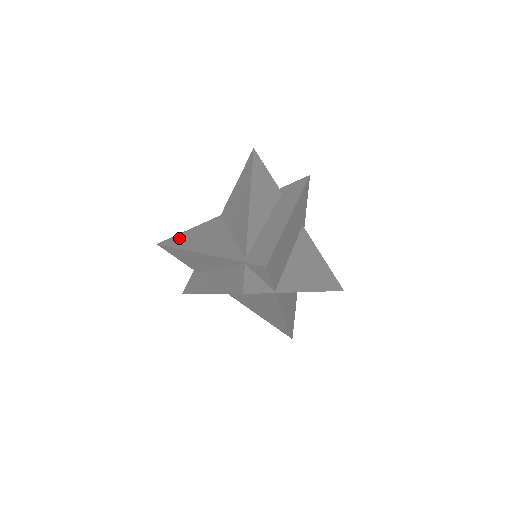
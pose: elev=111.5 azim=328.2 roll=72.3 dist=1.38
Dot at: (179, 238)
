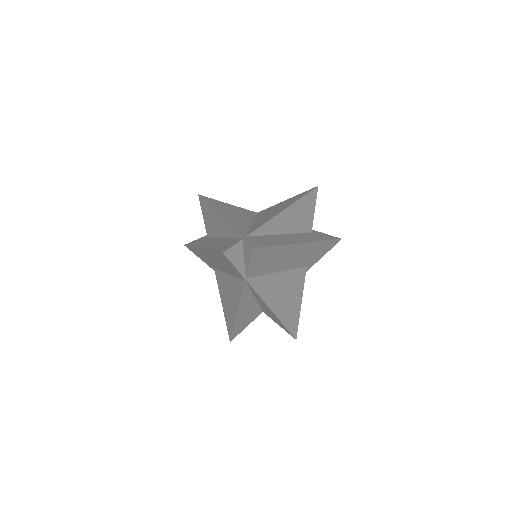
Dot at: (216, 202)
